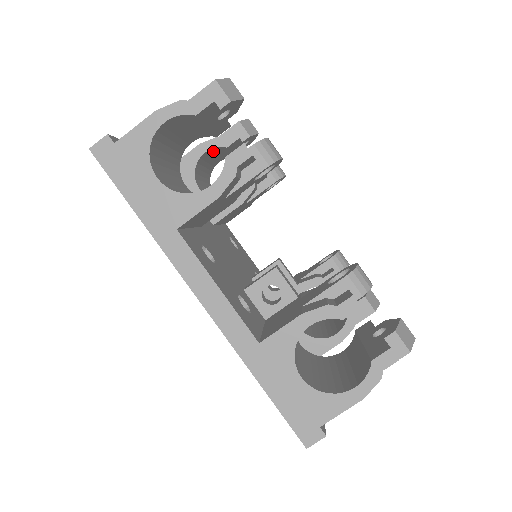
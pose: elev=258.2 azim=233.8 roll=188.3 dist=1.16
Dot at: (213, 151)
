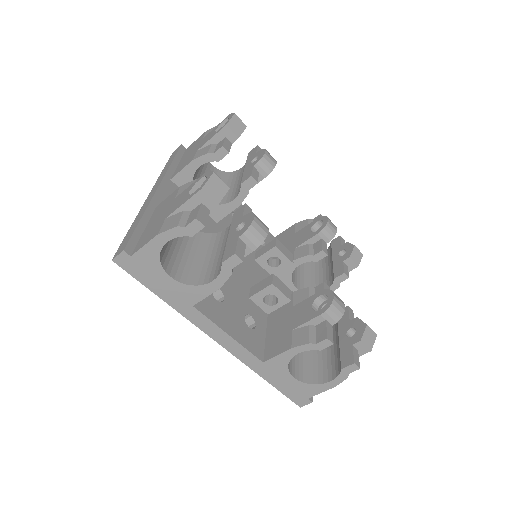
Dot at: occluded
